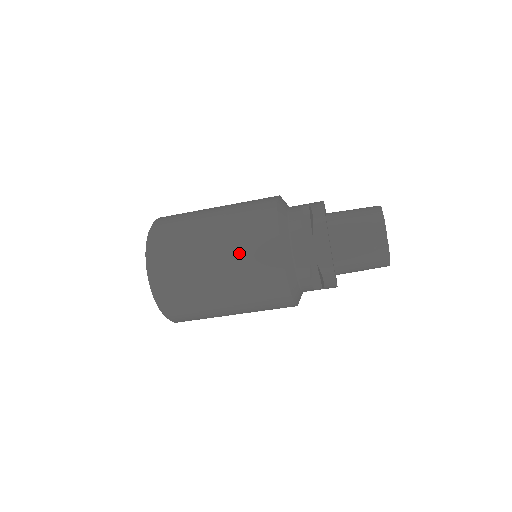
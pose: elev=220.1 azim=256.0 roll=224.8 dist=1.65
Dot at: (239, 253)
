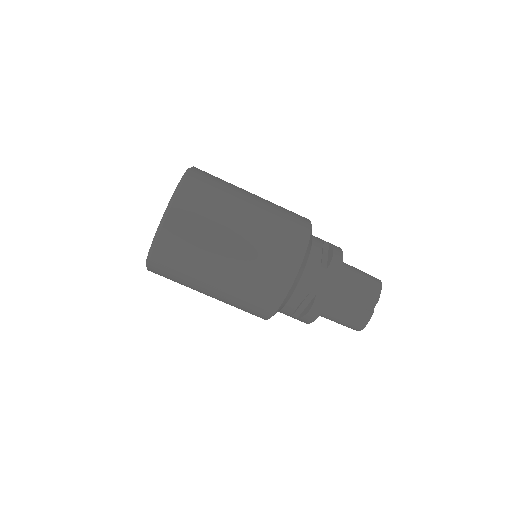
Dot at: (264, 244)
